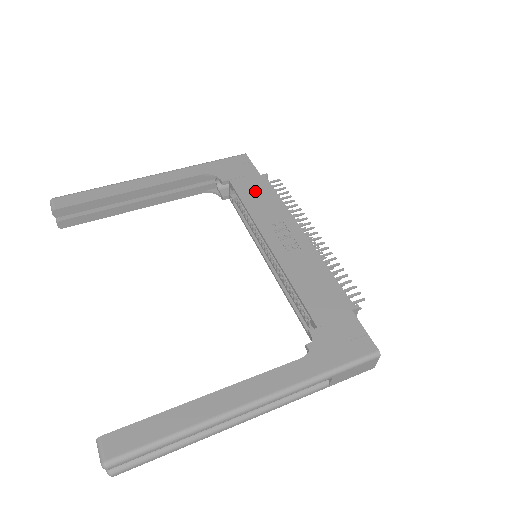
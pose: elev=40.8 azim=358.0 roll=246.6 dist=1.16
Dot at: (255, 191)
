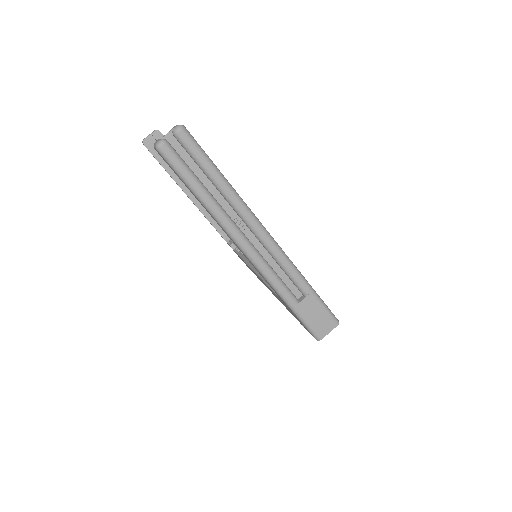
Dot at: occluded
